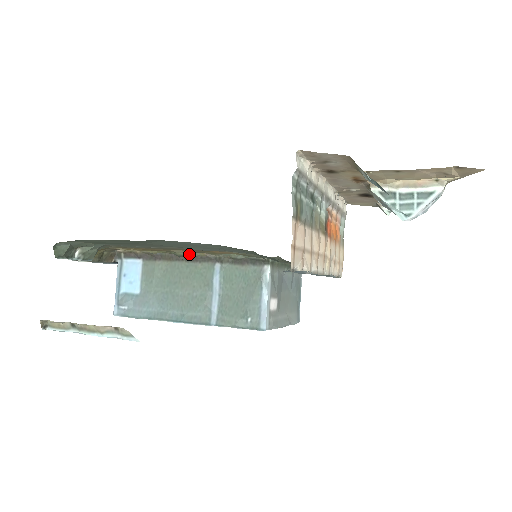
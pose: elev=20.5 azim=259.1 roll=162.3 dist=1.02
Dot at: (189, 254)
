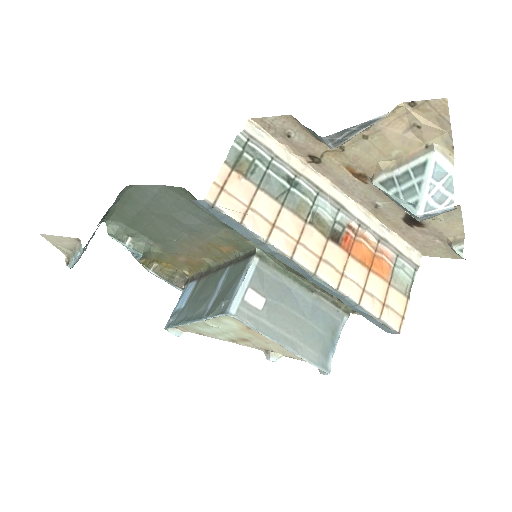
Dot at: (217, 265)
